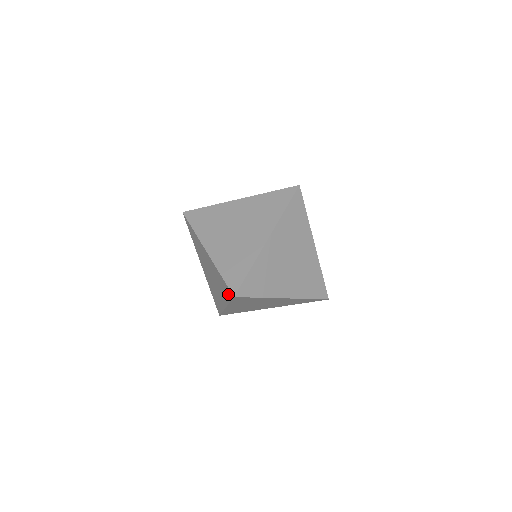
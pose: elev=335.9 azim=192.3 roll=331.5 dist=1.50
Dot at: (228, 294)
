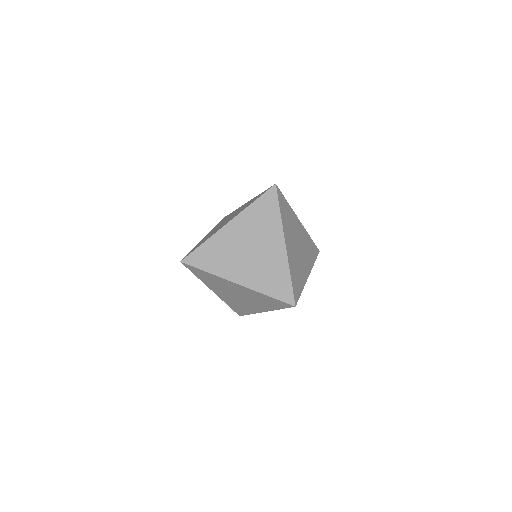
Dot at: (280, 306)
